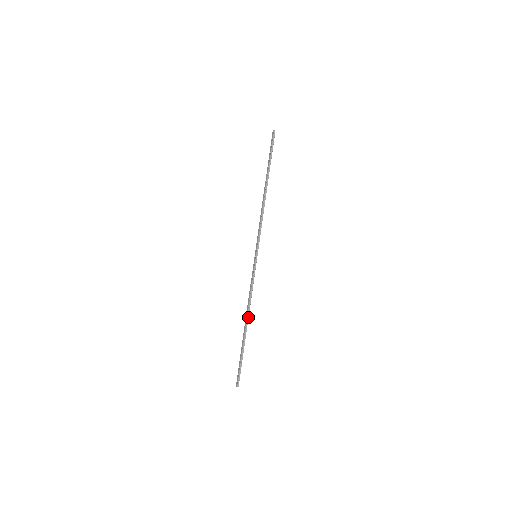
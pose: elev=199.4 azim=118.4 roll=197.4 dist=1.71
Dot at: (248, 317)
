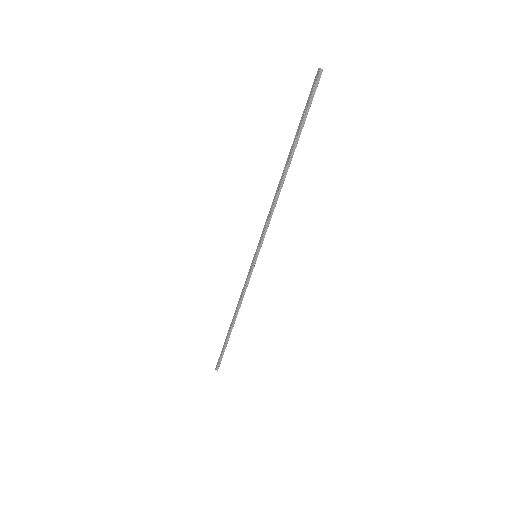
Dot at: (236, 317)
